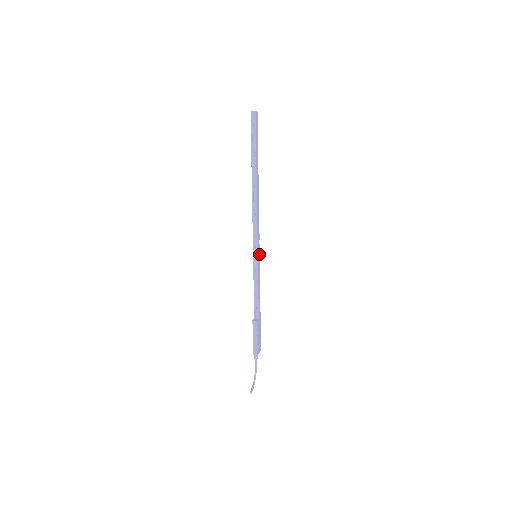
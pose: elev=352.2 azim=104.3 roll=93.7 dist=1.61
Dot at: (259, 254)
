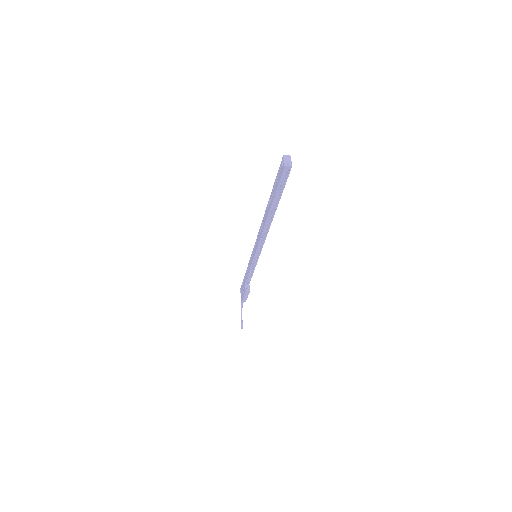
Dot at: occluded
